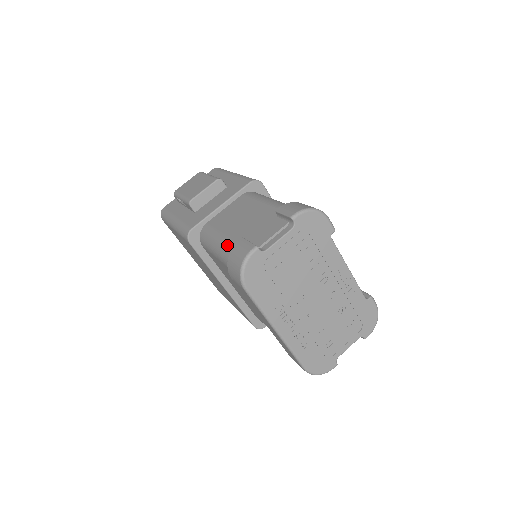
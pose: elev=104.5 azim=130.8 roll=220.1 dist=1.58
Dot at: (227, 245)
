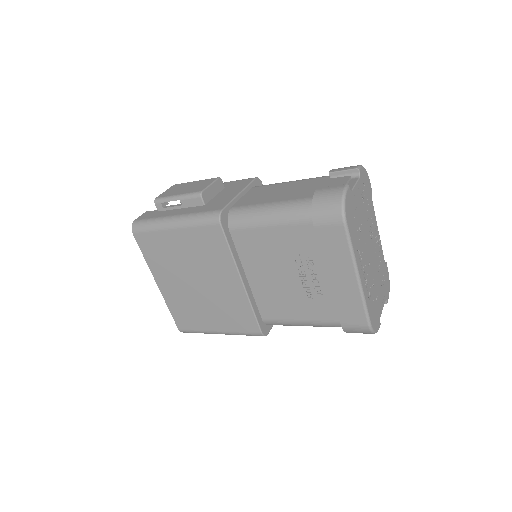
Dot at: (293, 203)
